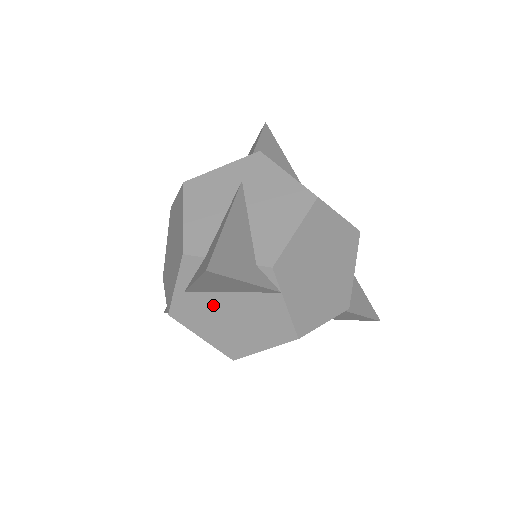
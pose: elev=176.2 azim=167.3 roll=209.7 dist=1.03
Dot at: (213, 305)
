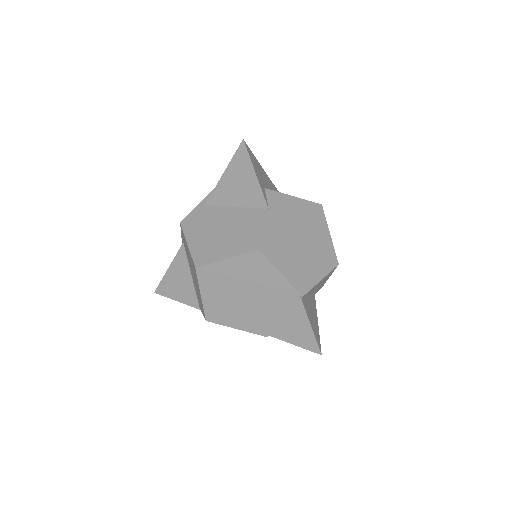
Dot at: (217, 216)
